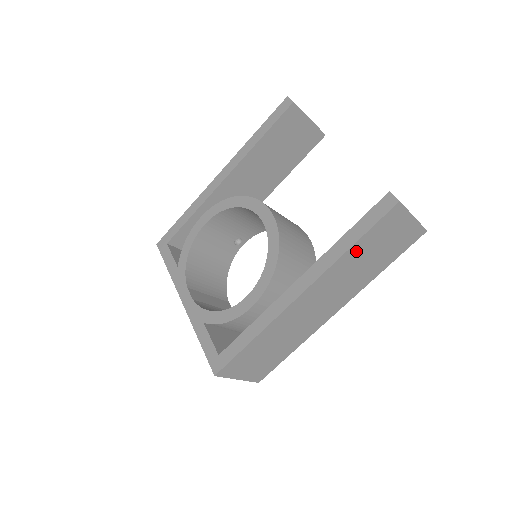
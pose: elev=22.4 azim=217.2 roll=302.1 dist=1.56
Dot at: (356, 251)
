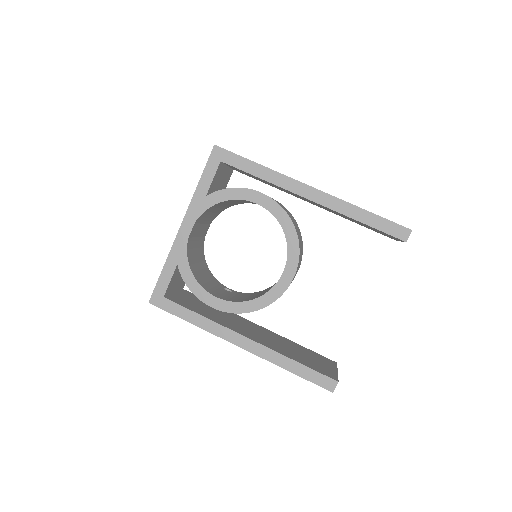
Dot at: occluded
